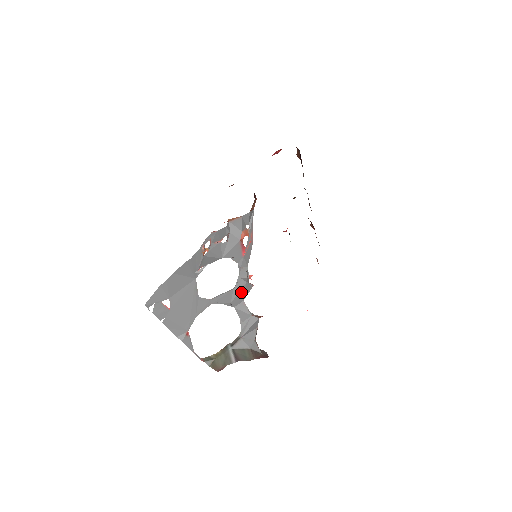
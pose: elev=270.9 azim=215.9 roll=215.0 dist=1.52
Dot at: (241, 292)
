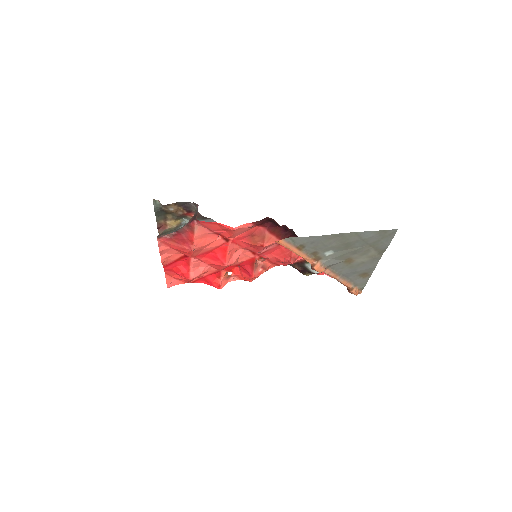
Dot at: occluded
